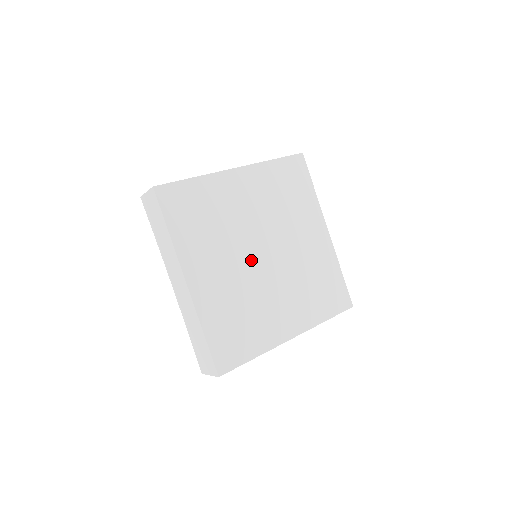
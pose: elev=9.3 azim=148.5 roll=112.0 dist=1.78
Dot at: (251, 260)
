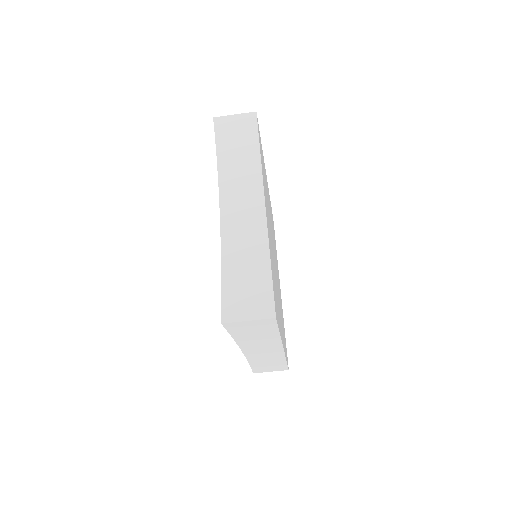
Dot at: occluded
